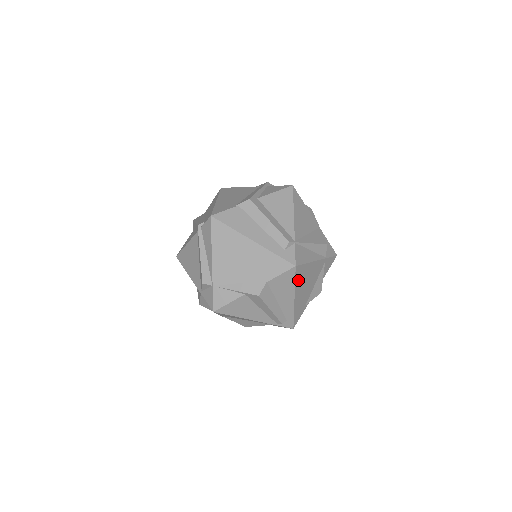
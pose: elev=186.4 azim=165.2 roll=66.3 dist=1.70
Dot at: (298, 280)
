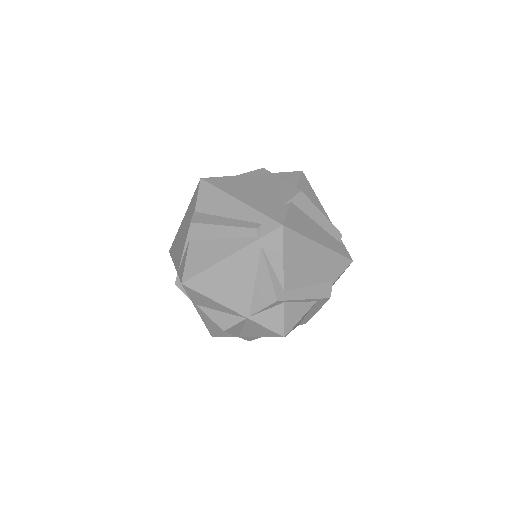
Dot at: (224, 187)
